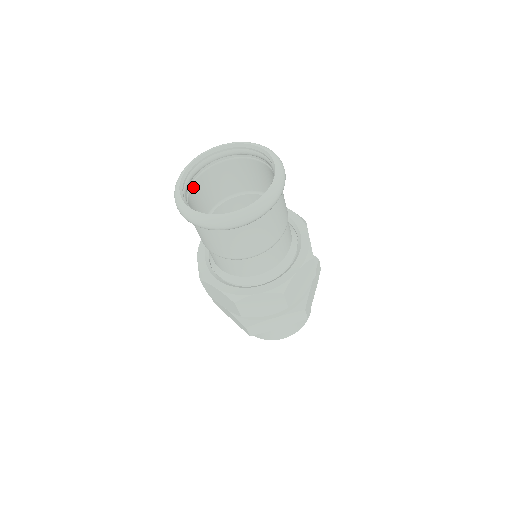
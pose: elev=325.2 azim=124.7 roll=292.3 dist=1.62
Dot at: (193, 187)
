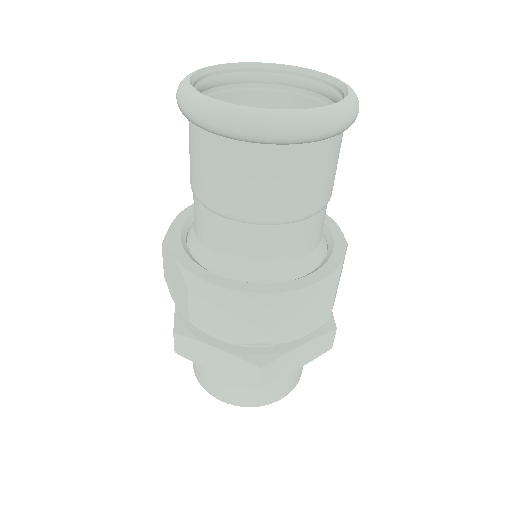
Dot at: occluded
